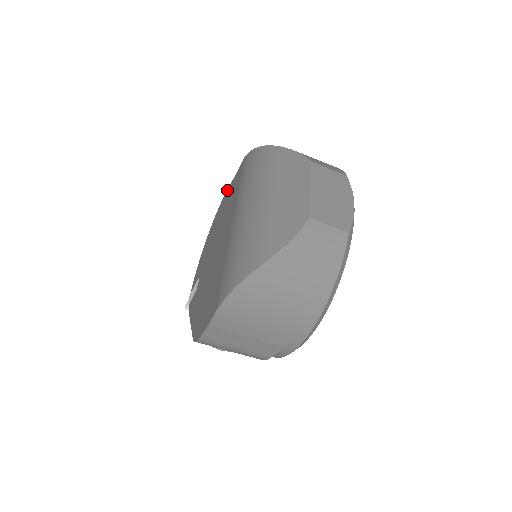
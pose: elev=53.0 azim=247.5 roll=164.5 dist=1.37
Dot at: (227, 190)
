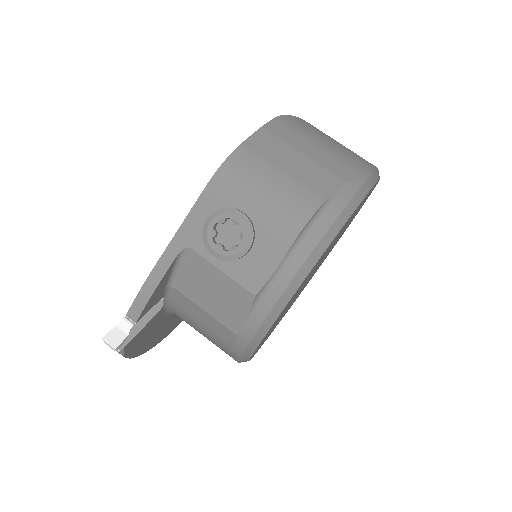
Dot at: occluded
